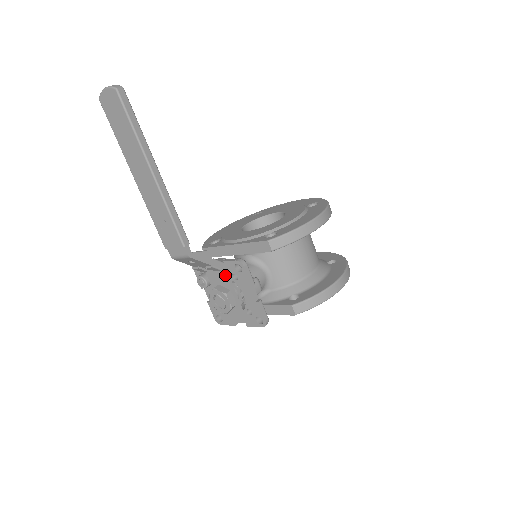
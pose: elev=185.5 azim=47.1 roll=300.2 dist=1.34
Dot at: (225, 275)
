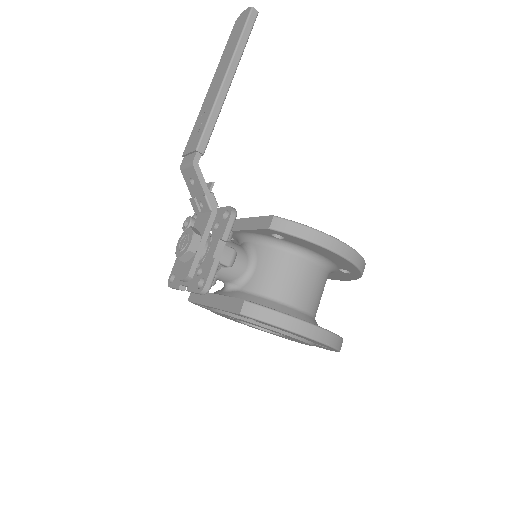
Dot at: (210, 219)
